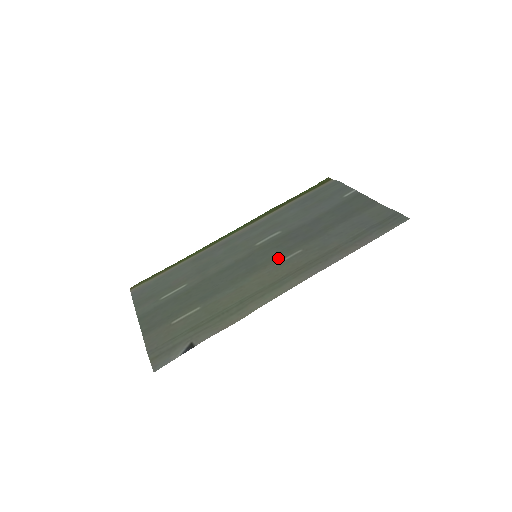
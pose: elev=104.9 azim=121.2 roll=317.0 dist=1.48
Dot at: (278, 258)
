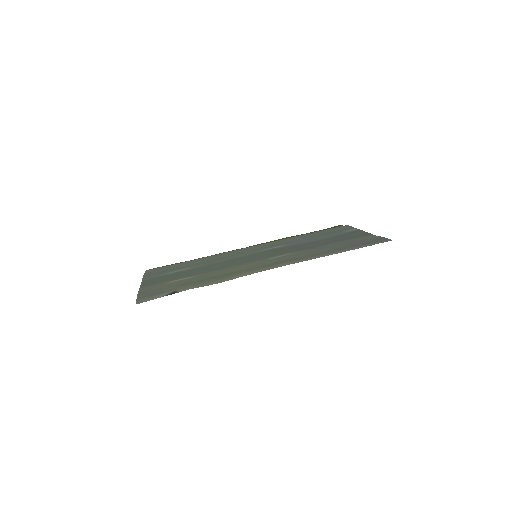
Dot at: (273, 256)
